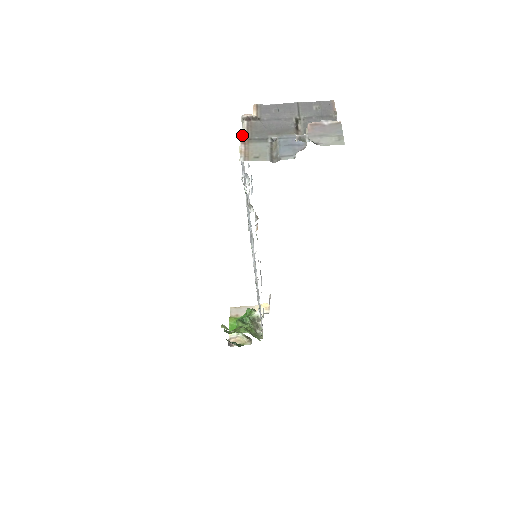
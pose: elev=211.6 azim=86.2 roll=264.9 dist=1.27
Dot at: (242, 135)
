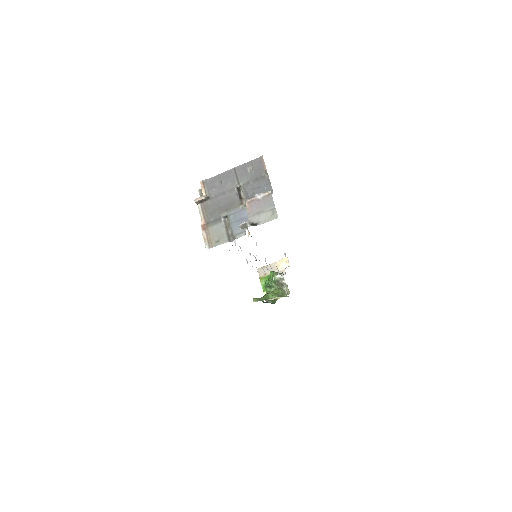
Dot at: occluded
